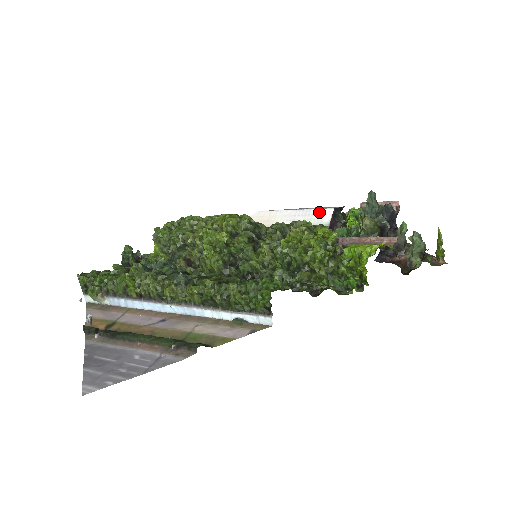
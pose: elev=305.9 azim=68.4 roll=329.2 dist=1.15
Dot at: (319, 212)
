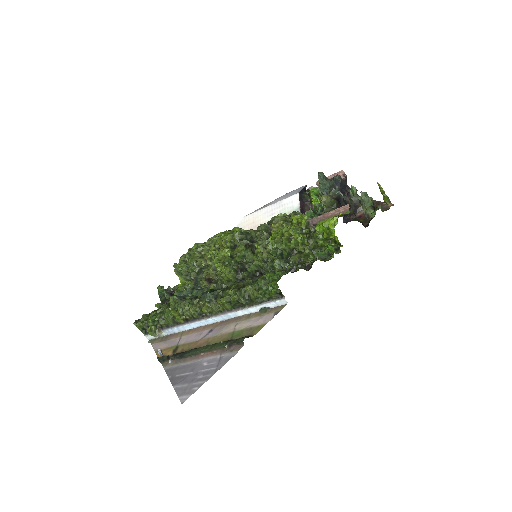
Dot at: (289, 200)
